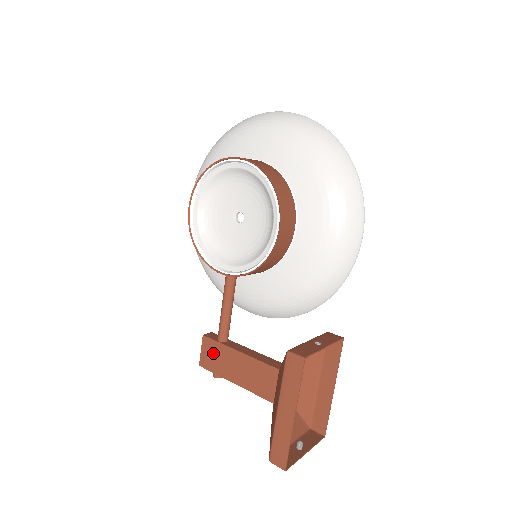
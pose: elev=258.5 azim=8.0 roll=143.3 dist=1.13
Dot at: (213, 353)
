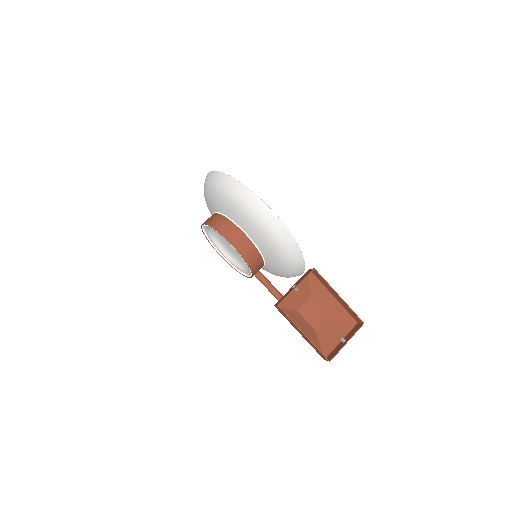
Dot at: occluded
